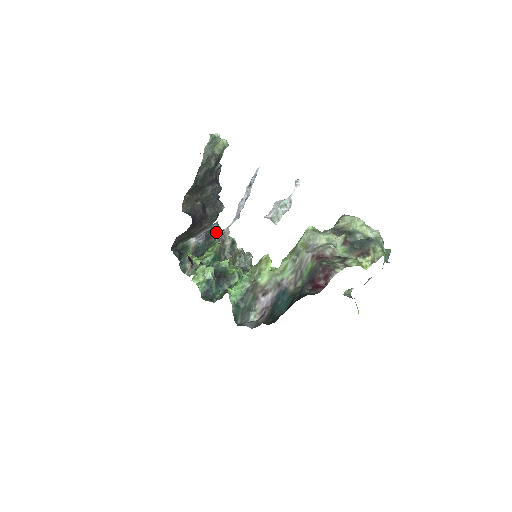
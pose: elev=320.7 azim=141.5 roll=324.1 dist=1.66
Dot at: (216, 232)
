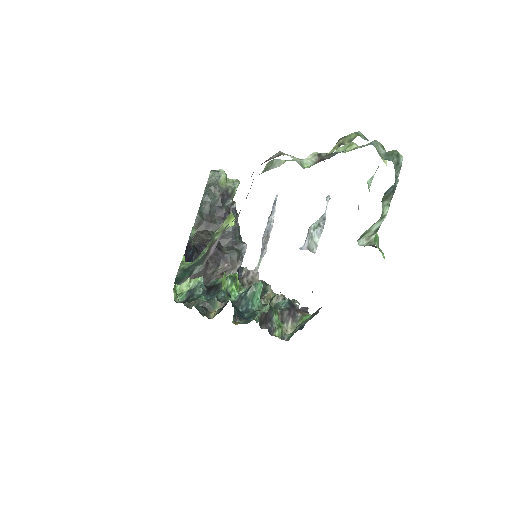
Dot at: occluded
